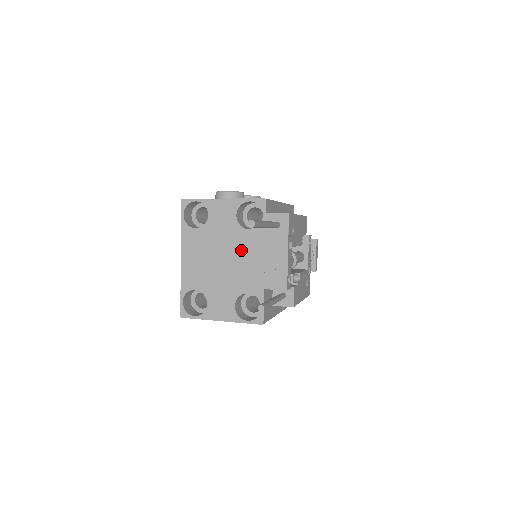
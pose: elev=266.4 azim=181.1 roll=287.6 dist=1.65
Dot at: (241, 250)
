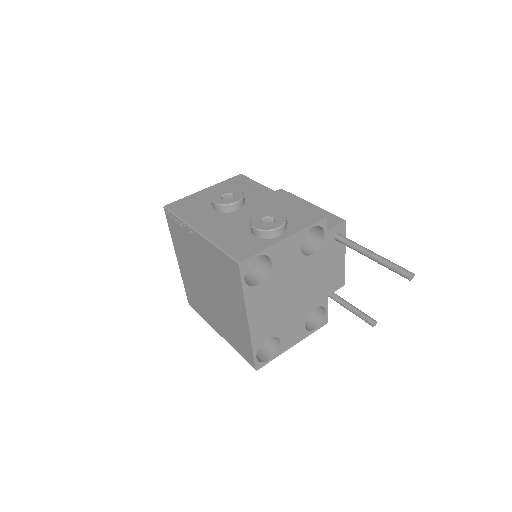
Dot at: (307, 277)
